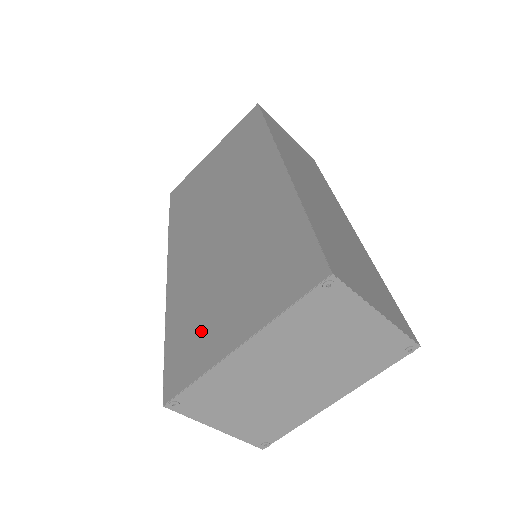
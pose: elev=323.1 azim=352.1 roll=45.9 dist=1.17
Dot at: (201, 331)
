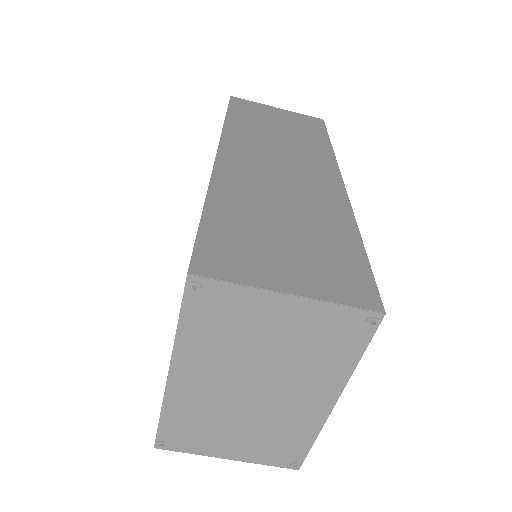
Dot at: occluded
